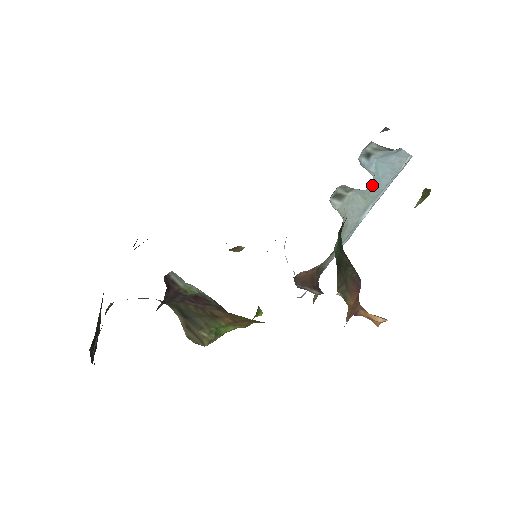
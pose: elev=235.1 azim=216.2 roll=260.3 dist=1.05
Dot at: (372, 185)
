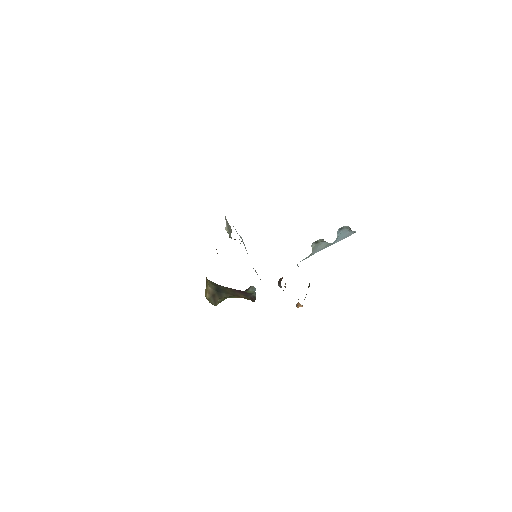
Dot at: (333, 242)
